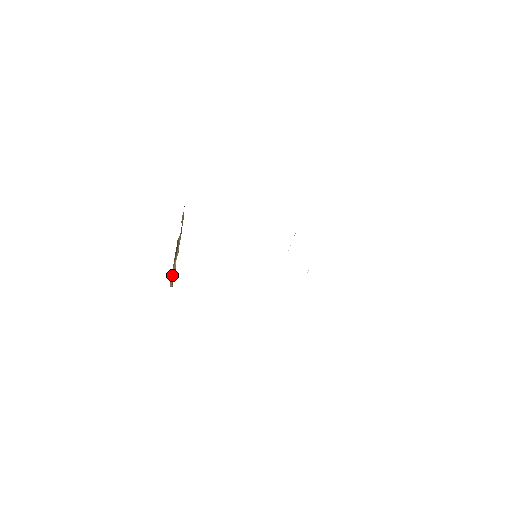
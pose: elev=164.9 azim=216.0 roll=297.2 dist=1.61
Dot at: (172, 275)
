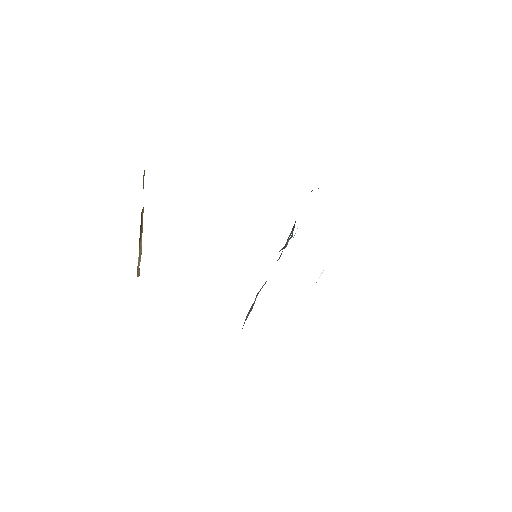
Dot at: (138, 261)
